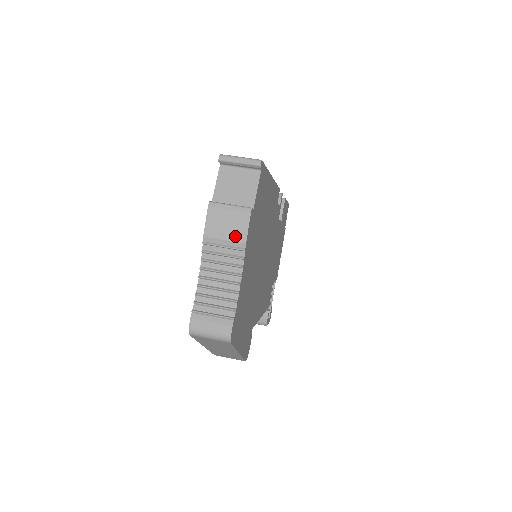
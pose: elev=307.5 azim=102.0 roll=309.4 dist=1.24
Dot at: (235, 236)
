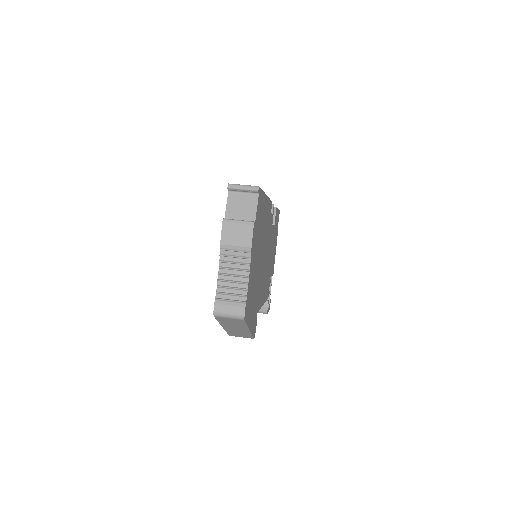
Dot at: (243, 243)
